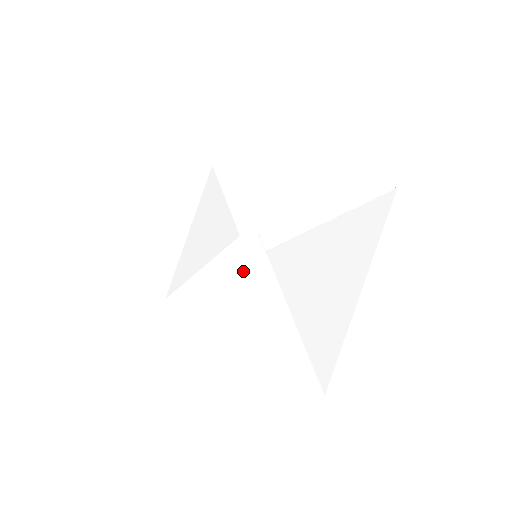
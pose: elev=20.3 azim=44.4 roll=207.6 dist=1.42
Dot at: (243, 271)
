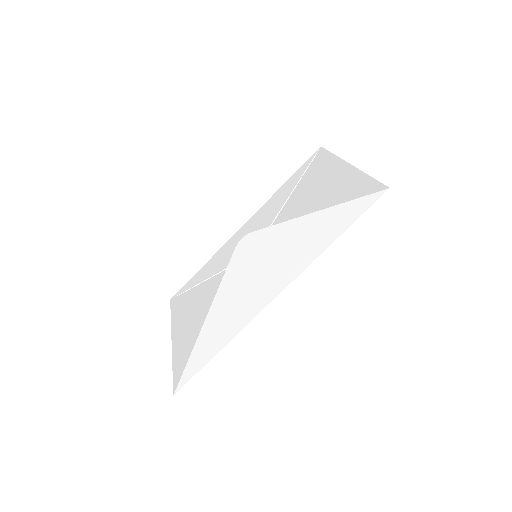
Dot at: (253, 258)
